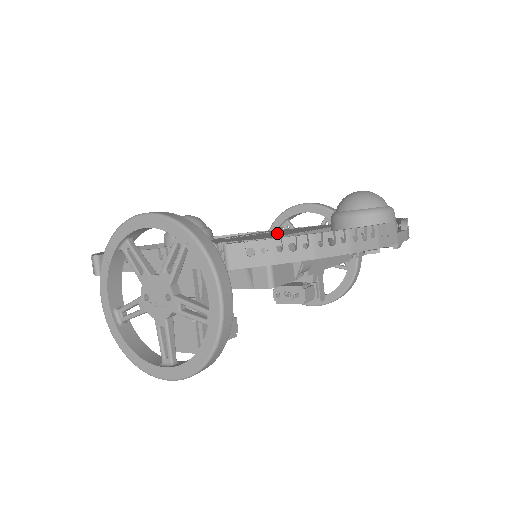
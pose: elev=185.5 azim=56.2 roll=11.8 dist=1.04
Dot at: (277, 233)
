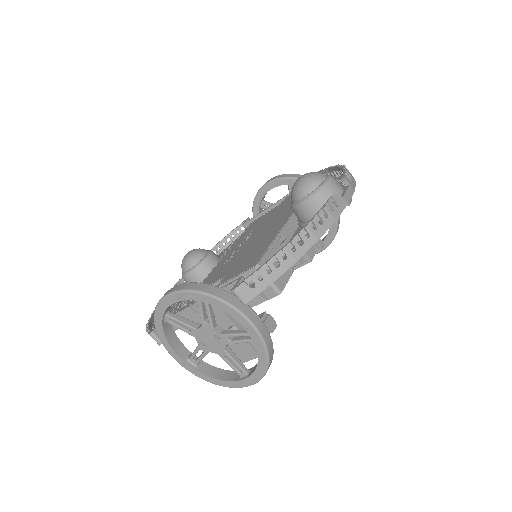
Dot at: (261, 239)
